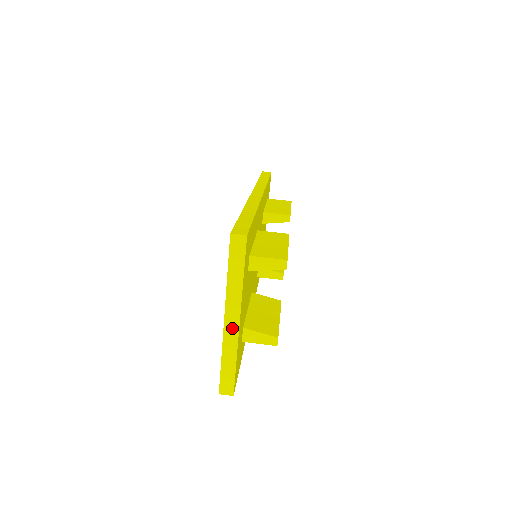
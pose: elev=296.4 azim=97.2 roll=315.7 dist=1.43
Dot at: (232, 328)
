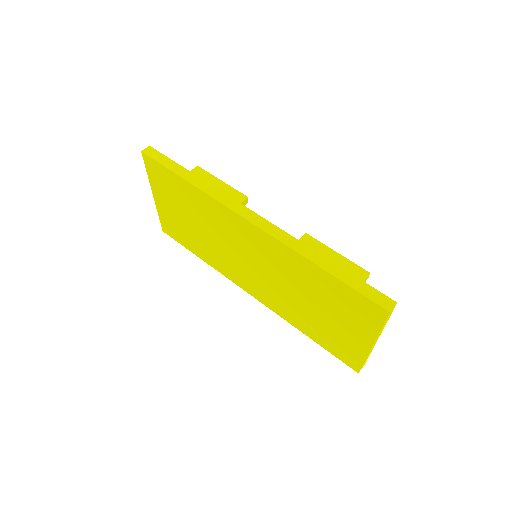
Dot at: occluded
